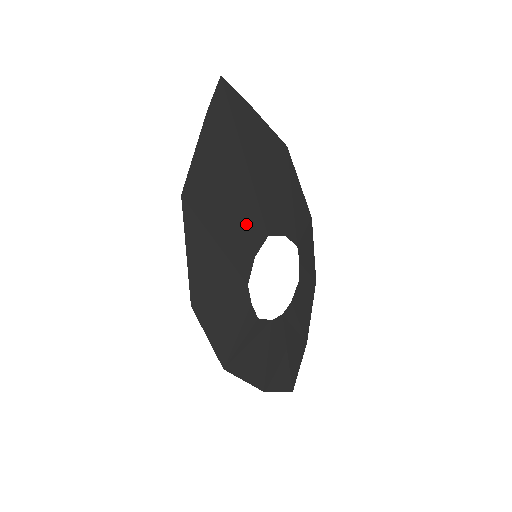
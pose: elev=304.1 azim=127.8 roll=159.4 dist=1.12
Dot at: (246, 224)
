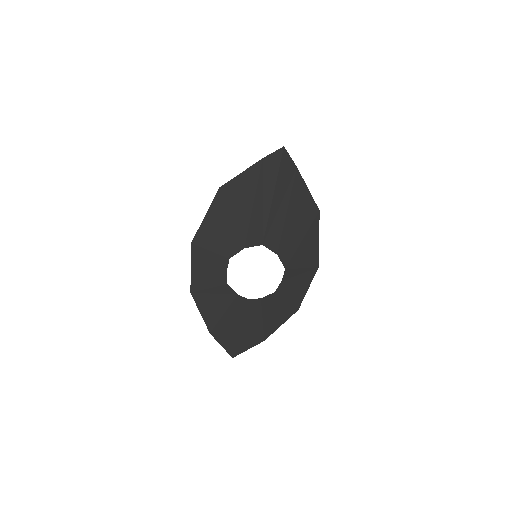
Dot at: (250, 227)
